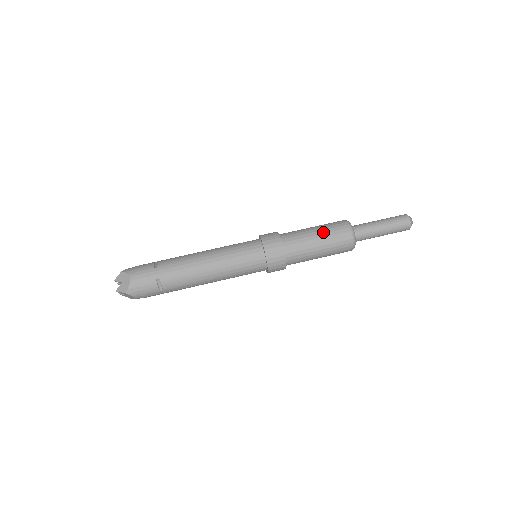
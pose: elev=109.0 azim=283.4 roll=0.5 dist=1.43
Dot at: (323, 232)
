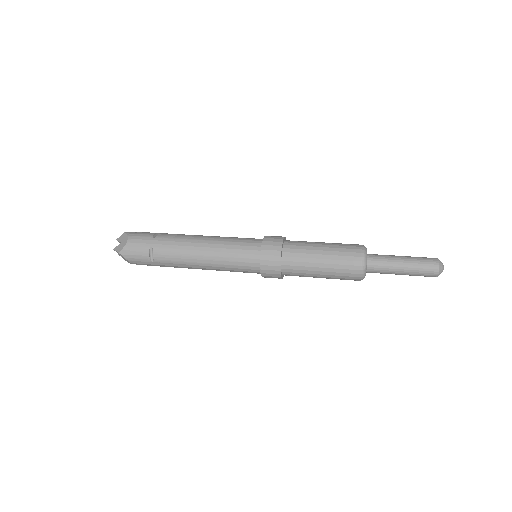
Dot at: (331, 249)
